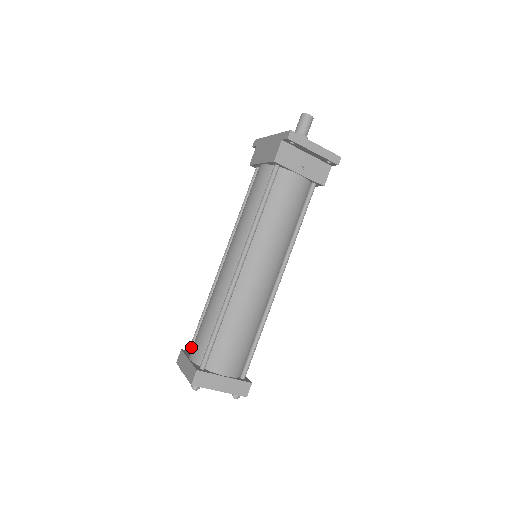
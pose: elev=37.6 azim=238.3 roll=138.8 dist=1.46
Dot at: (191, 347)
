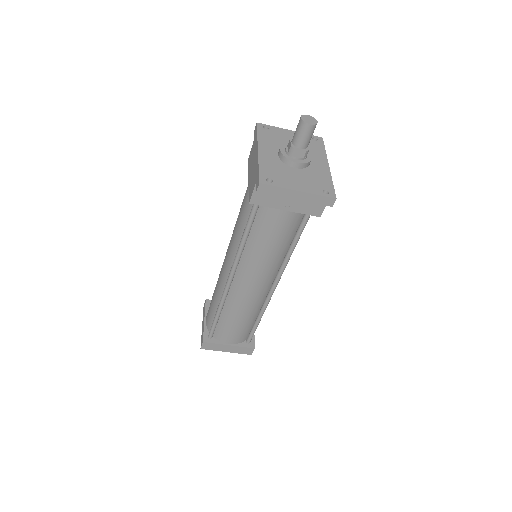
Dot at: occluded
